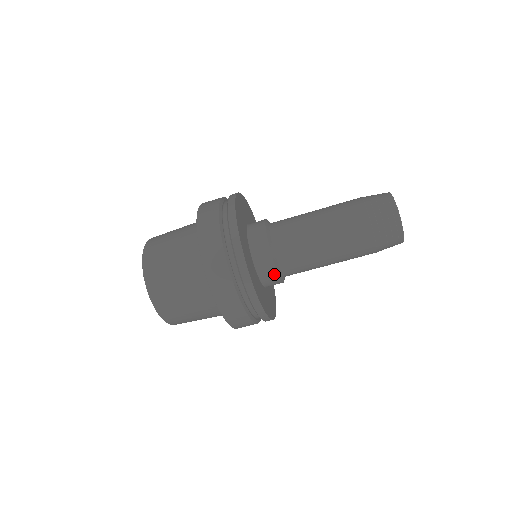
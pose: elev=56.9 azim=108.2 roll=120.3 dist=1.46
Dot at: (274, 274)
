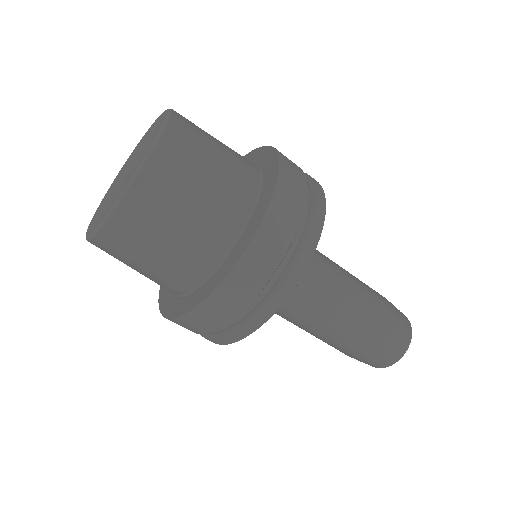
Dot at: occluded
